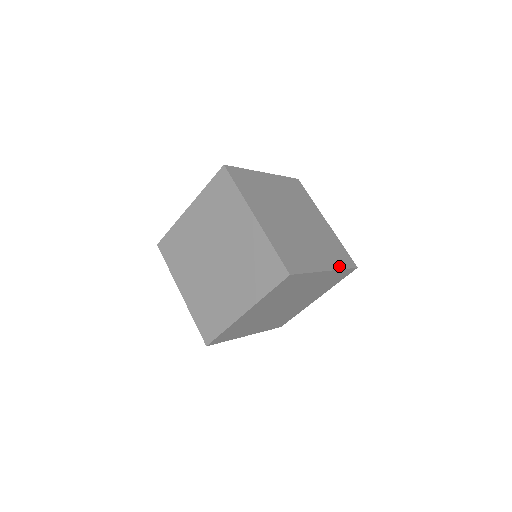
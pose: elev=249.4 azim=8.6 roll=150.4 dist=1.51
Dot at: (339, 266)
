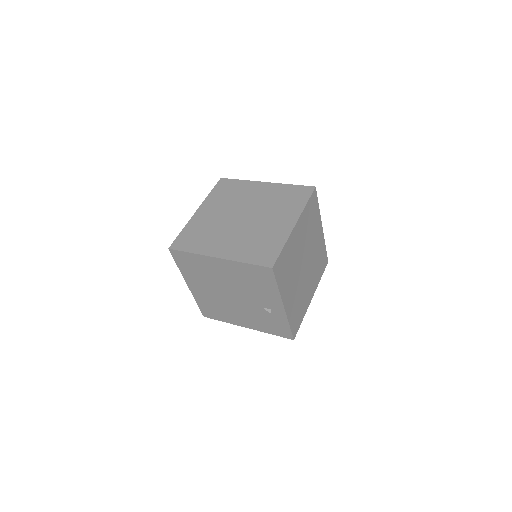
Dot at: occluded
